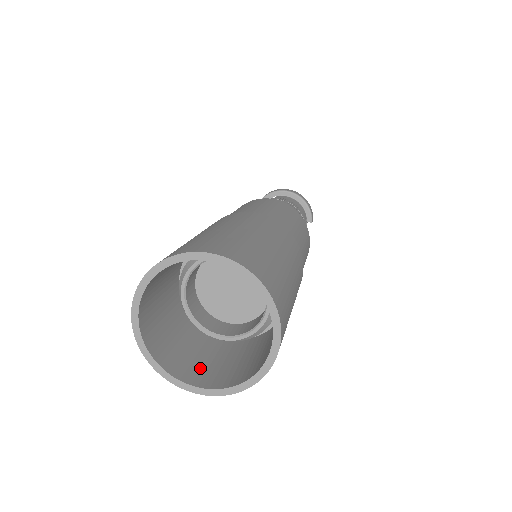
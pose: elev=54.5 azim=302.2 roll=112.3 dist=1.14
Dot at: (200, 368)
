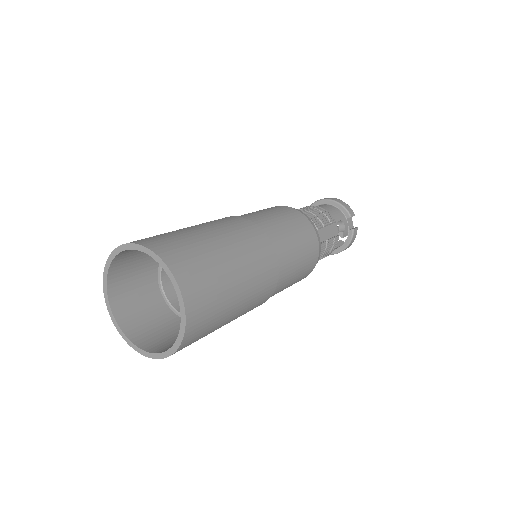
Dot at: (173, 343)
